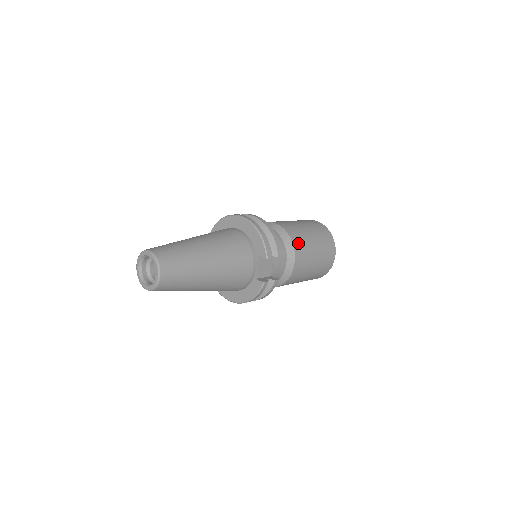
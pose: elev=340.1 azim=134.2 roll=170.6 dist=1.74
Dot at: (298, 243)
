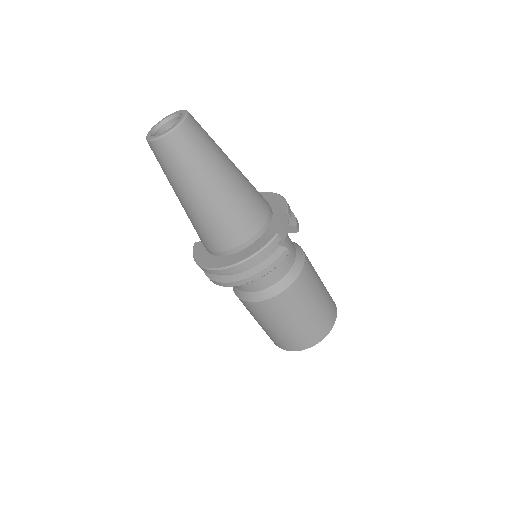
Dot at: (308, 259)
